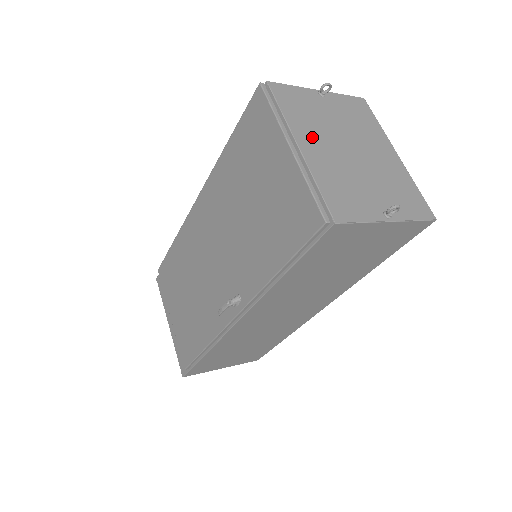
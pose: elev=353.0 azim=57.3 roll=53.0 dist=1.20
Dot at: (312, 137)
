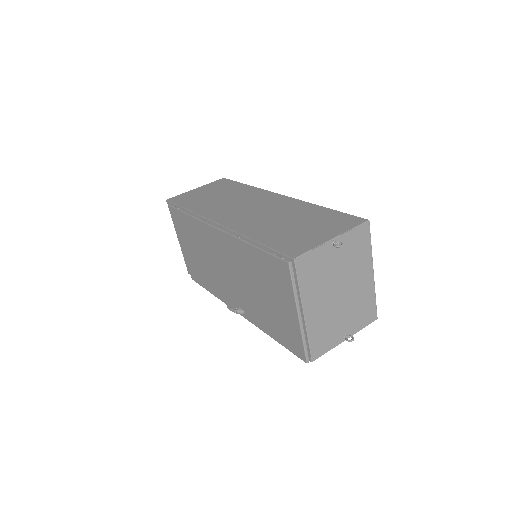
Dot at: (315, 299)
